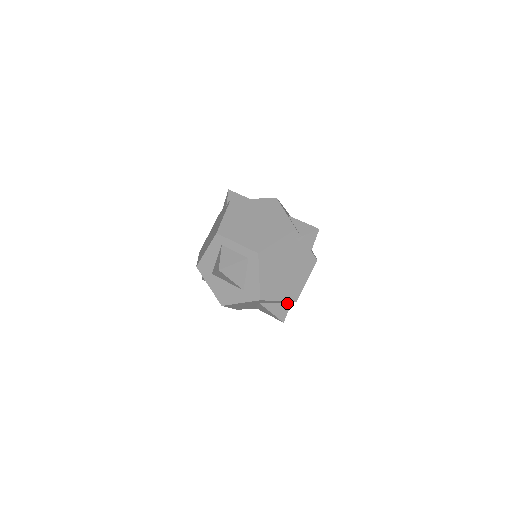
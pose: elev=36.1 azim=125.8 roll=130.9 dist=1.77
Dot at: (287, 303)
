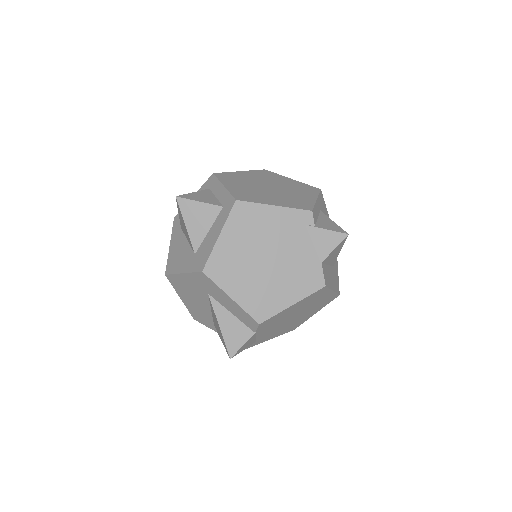
Dot at: (249, 327)
